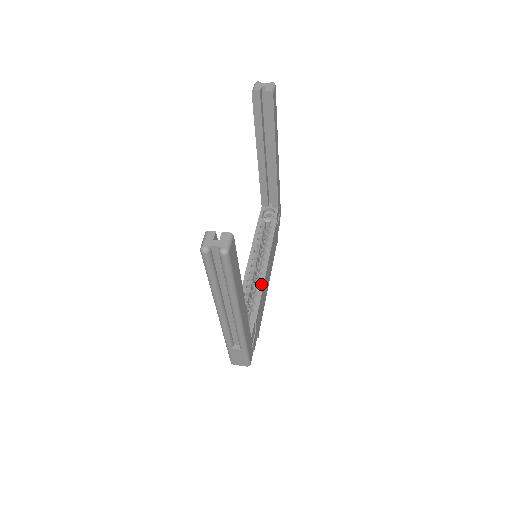
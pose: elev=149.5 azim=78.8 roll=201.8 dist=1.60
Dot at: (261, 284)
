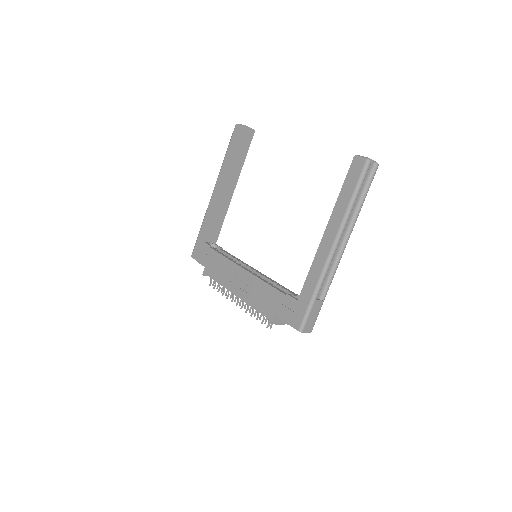
Dot at: (269, 278)
